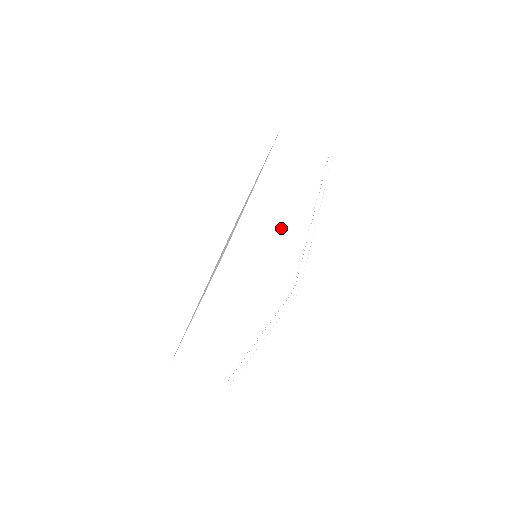
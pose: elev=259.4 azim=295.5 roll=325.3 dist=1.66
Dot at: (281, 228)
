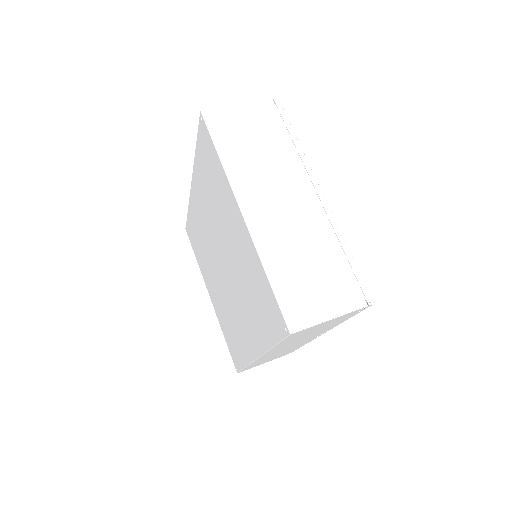
Dot at: occluded
